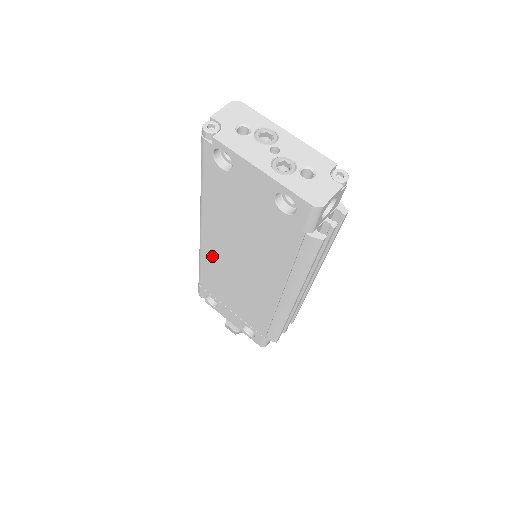
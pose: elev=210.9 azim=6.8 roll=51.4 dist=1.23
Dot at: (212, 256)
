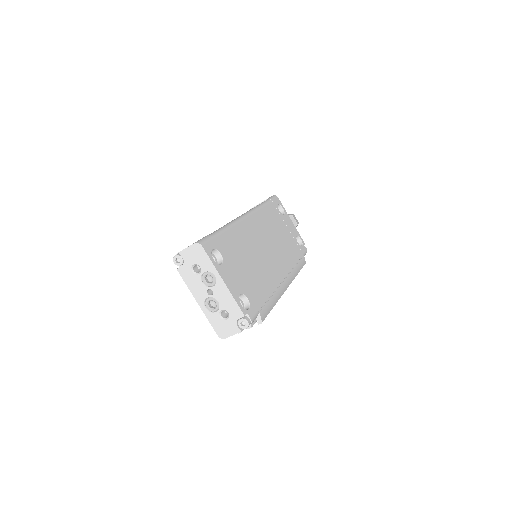
Dot at: occluded
